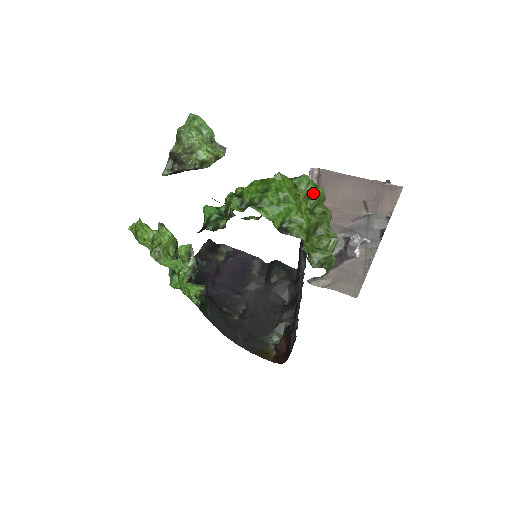
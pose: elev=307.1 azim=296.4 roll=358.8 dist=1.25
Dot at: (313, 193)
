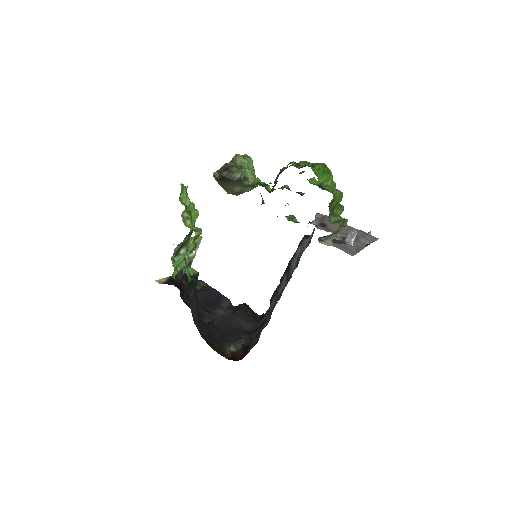
Dot at: occluded
